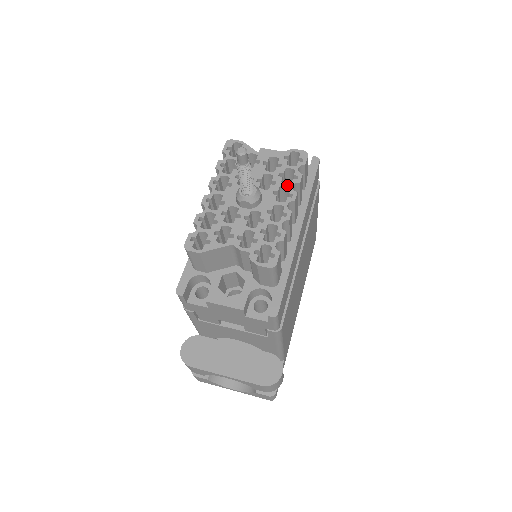
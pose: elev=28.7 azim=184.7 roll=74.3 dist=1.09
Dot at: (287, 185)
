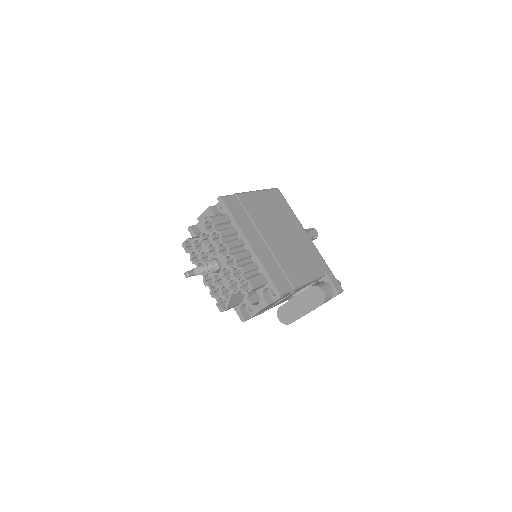
Dot at: (220, 244)
